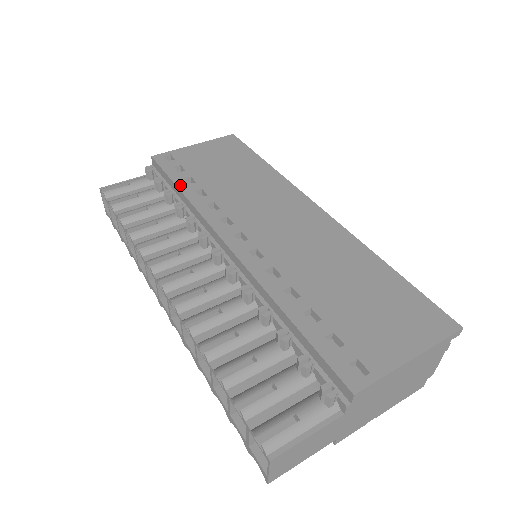
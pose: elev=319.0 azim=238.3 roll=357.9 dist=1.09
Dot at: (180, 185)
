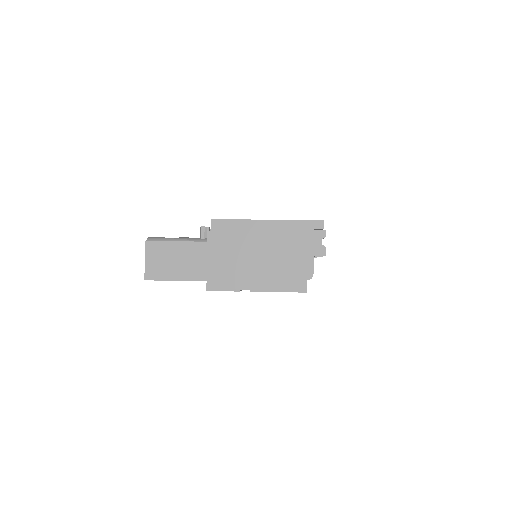
Dot at: occluded
